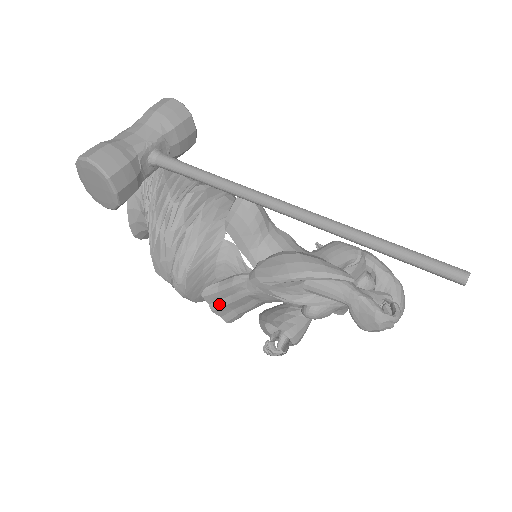
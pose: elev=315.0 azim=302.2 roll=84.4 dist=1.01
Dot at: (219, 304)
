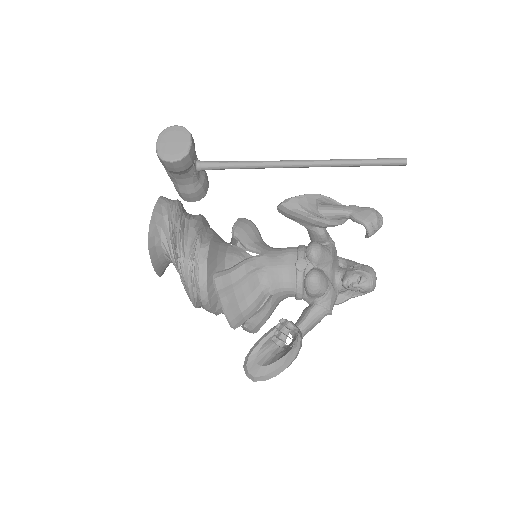
Dot at: (228, 290)
